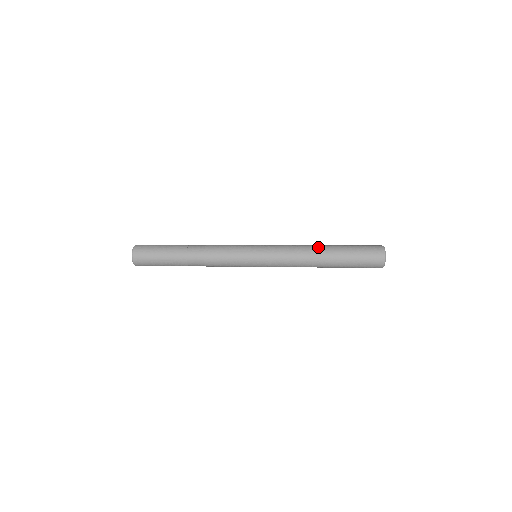
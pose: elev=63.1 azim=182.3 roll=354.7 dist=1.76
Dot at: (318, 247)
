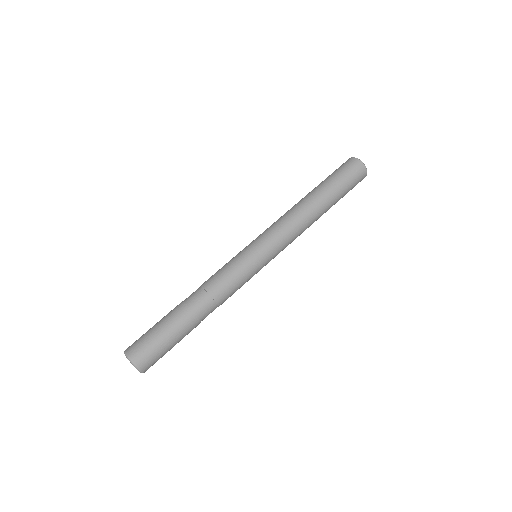
Dot at: (302, 200)
